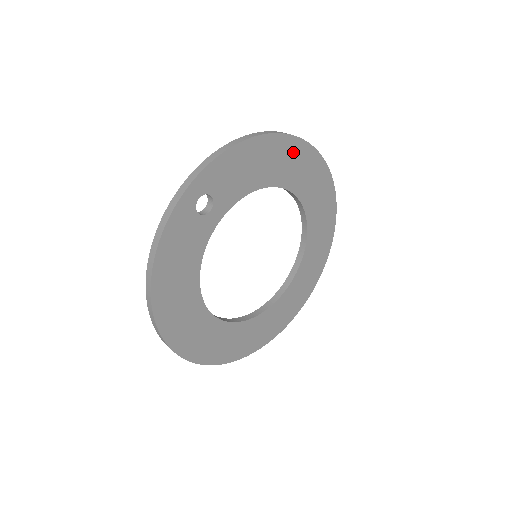
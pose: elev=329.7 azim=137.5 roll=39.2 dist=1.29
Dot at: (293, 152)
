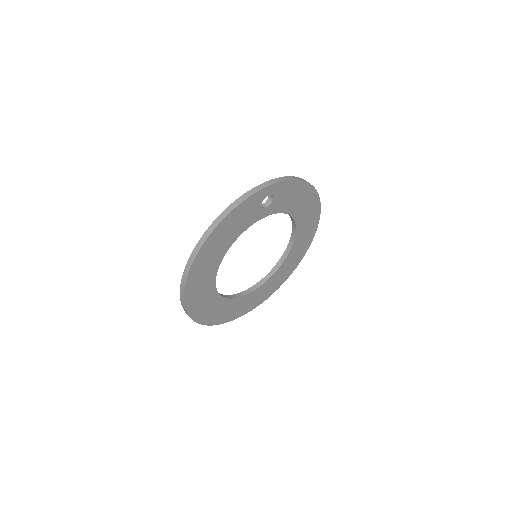
Dot at: (313, 206)
